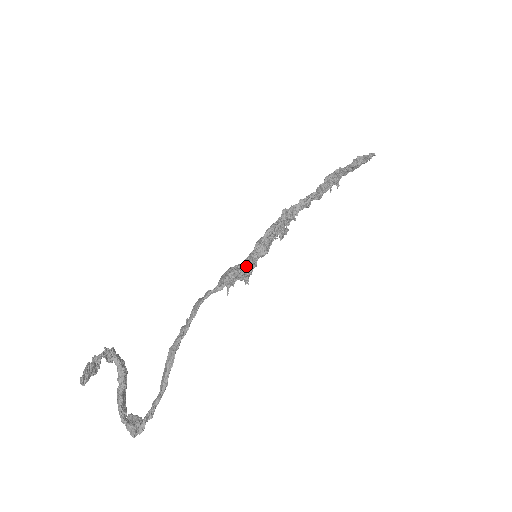
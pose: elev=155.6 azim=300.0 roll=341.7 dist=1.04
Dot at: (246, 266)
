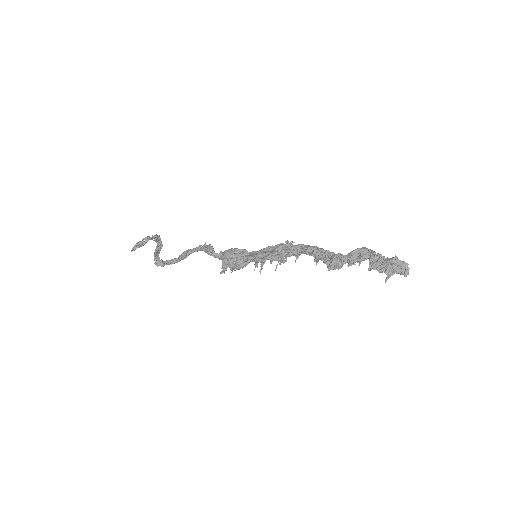
Dot at: (236, 265)
